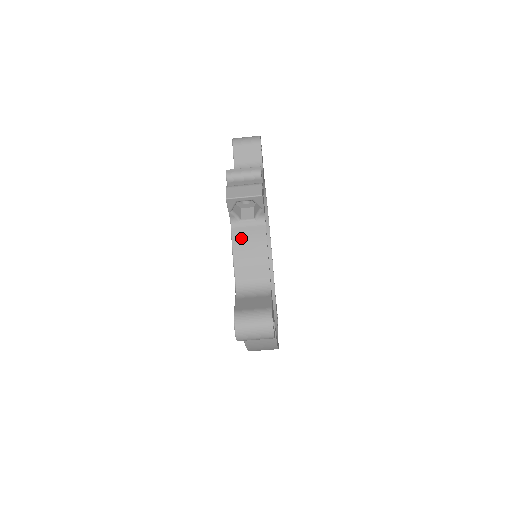
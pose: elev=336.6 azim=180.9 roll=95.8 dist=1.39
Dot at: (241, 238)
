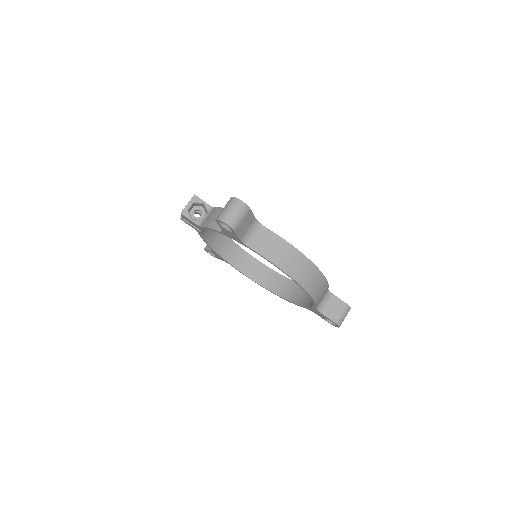
Dot at: (207, 221)
